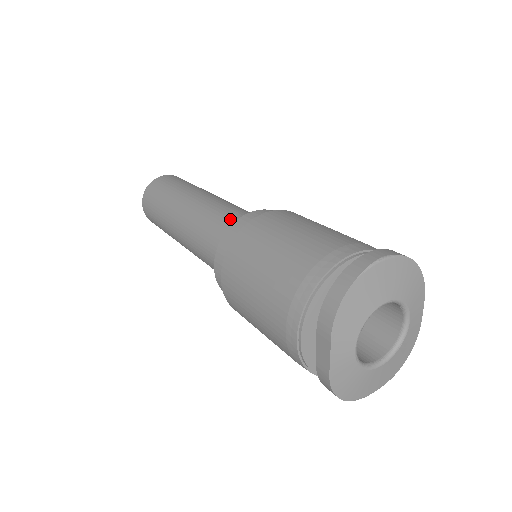
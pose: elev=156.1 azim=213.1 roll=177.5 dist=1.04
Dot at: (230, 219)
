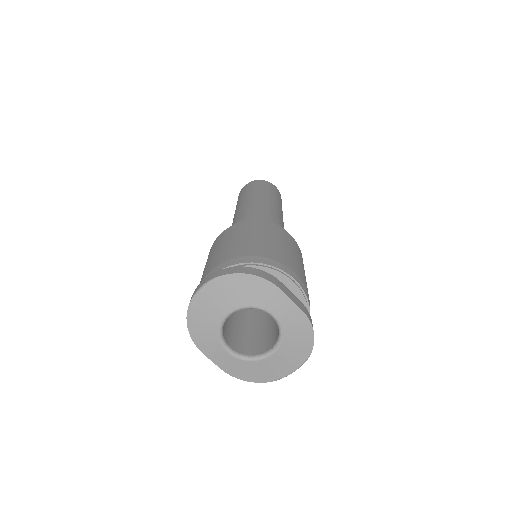
Dot at: occluded
